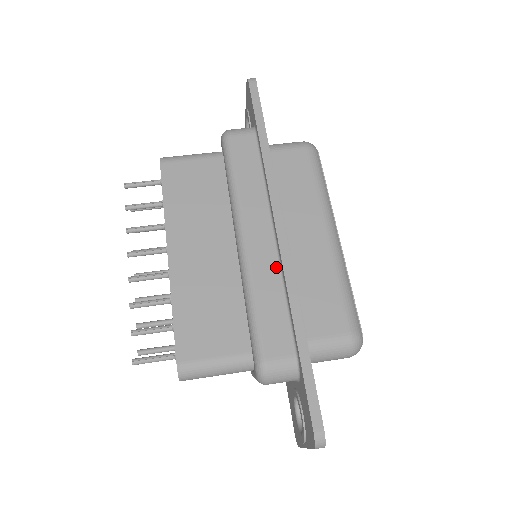
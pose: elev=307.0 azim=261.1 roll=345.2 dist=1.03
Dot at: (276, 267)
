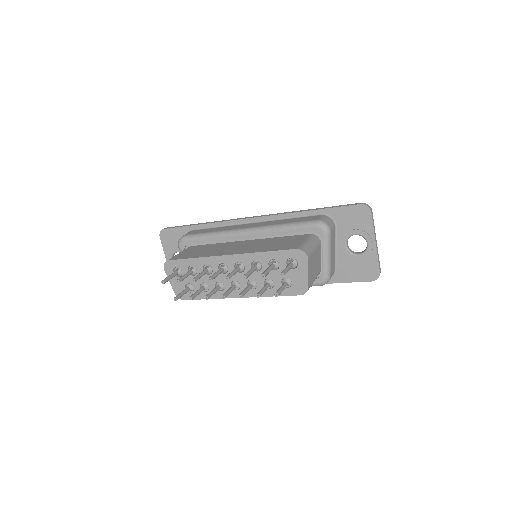
Dot at: (271, 221)
